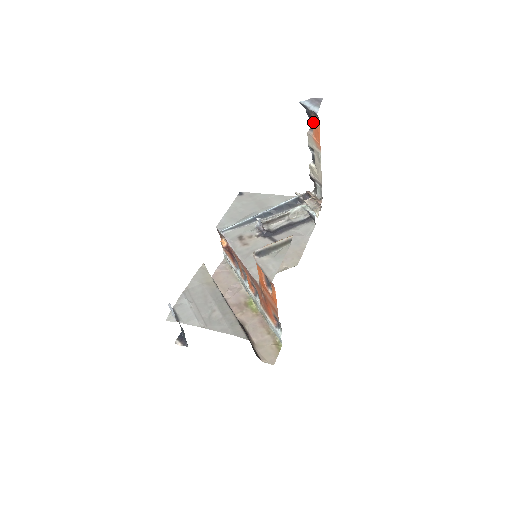
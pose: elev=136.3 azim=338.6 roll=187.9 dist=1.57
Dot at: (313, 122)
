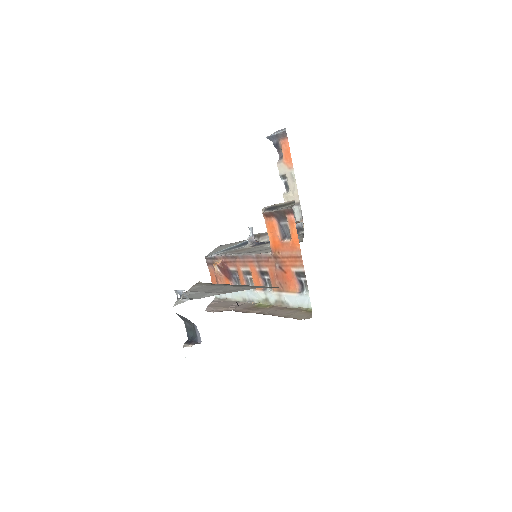
Dot at: (282, 147)
